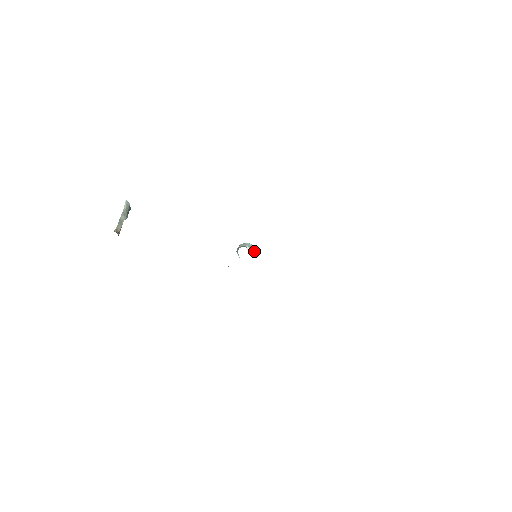
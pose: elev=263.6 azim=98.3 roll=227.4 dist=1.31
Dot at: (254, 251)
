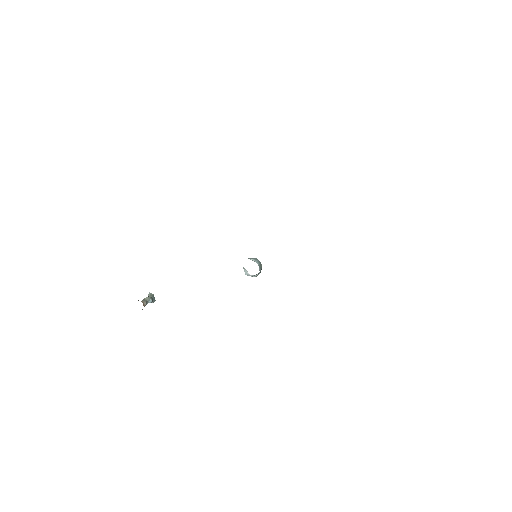
Dot at: (257, 261)
